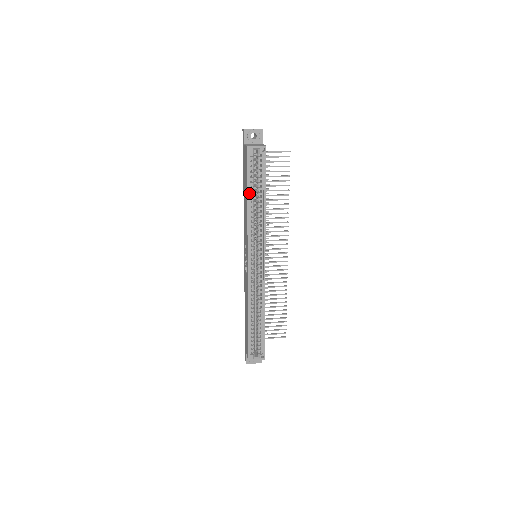
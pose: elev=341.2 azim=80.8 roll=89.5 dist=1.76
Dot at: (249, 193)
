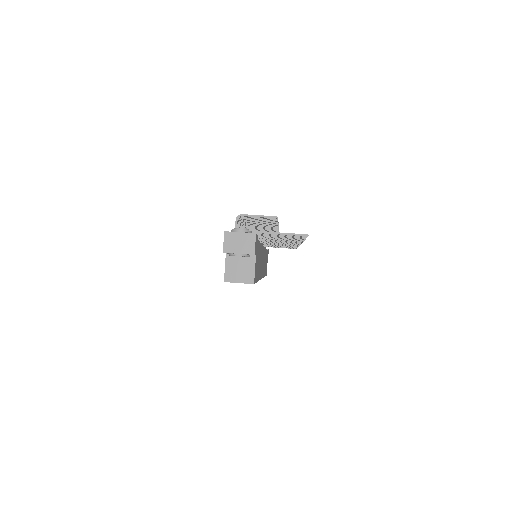
Dot at: occluded
